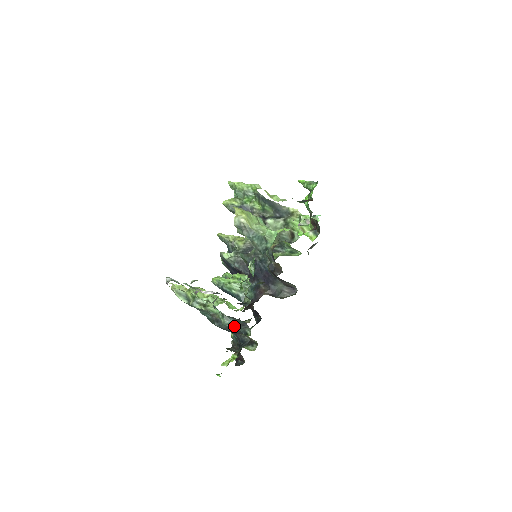
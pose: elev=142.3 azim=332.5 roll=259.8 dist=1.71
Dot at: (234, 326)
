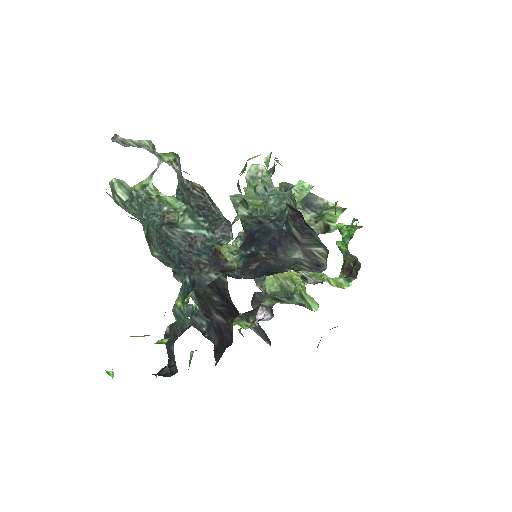
Dot at: (200, 234)
